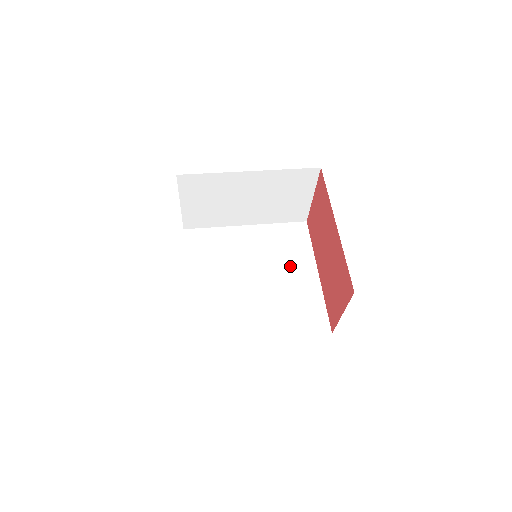
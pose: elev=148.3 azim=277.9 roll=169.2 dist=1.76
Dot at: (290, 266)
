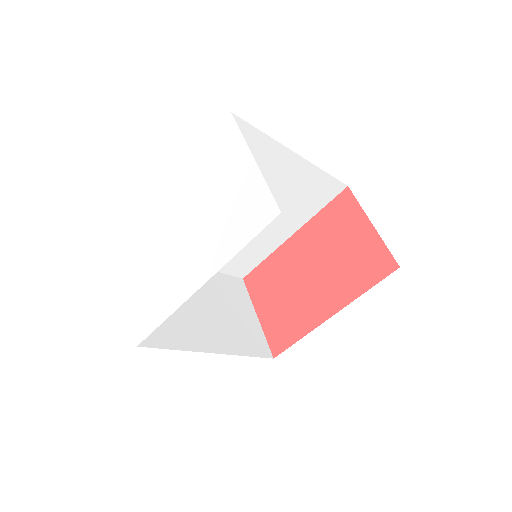
Dot at: occluded
